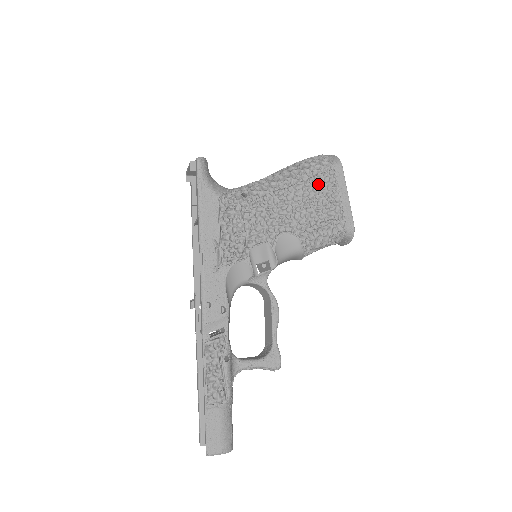
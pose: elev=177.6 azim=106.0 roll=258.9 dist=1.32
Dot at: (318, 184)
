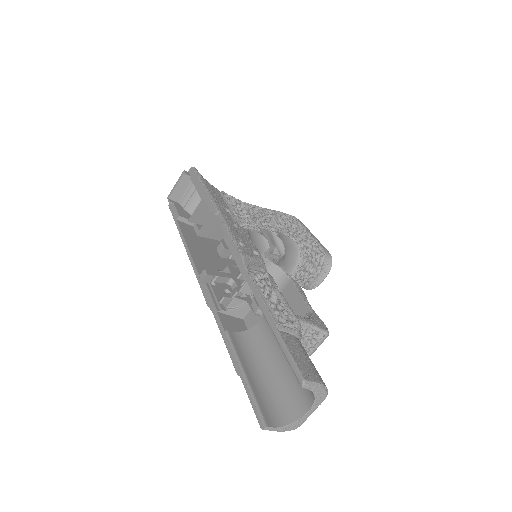
Dot at: (291, 221)
